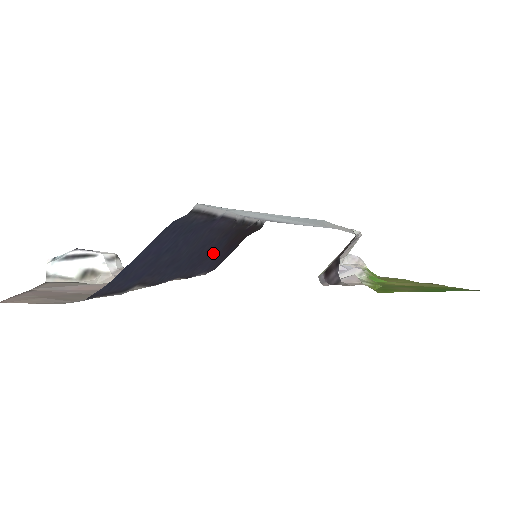
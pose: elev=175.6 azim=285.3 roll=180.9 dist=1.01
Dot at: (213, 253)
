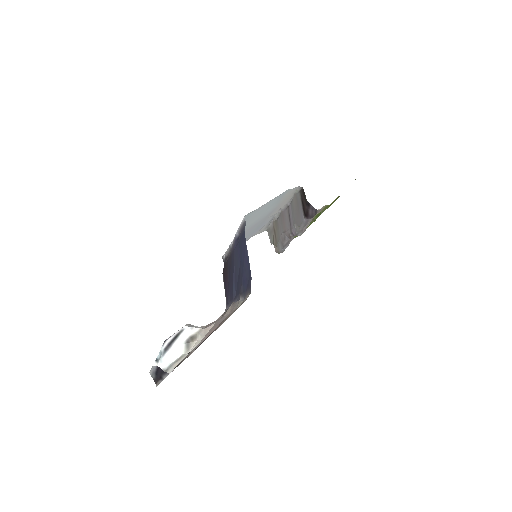
Dot at: (229, 282)
